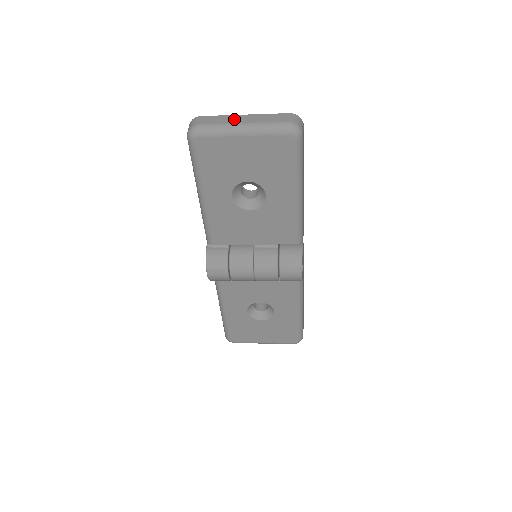
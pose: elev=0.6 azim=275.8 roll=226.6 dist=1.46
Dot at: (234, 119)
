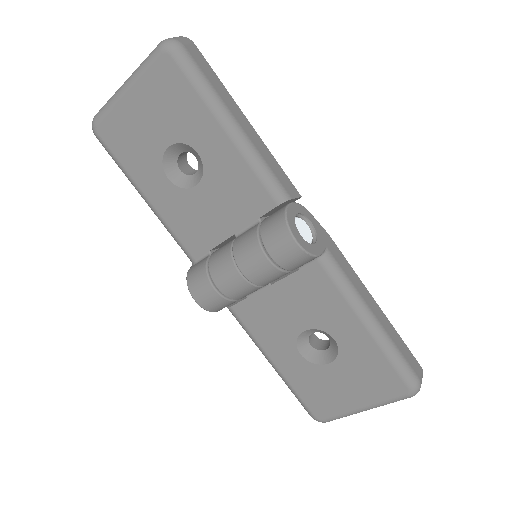
Dot at: occluded
